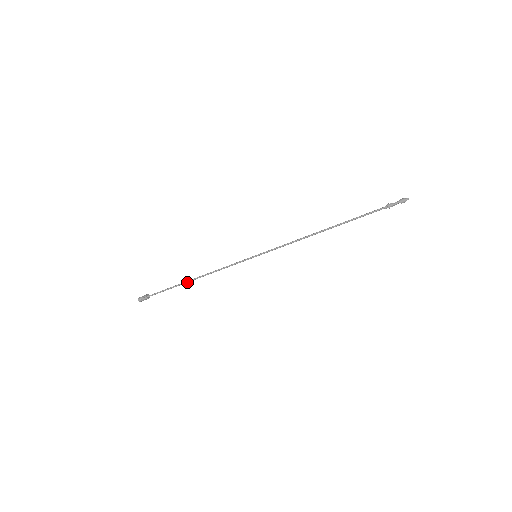
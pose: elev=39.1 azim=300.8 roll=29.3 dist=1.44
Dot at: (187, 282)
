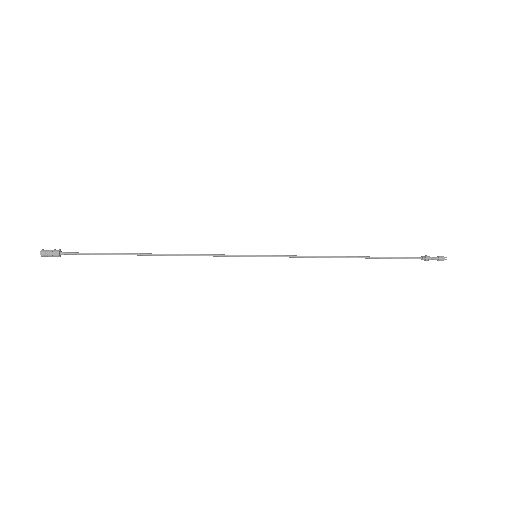
Dot at: (139, 255)
